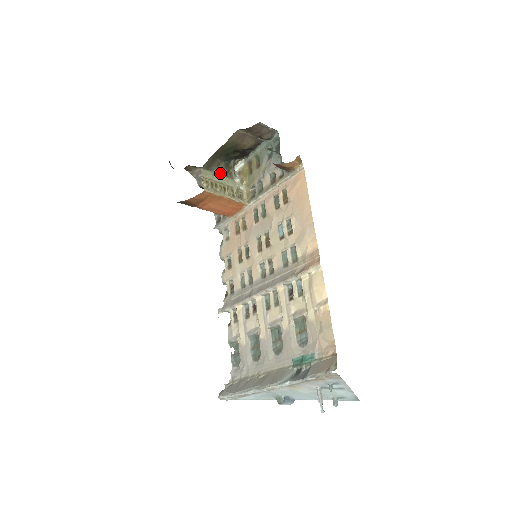
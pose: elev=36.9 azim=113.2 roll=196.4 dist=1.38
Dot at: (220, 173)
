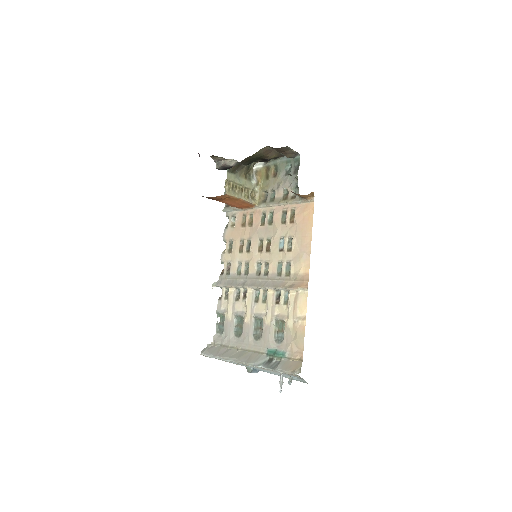
Dot at: (241, 175)
